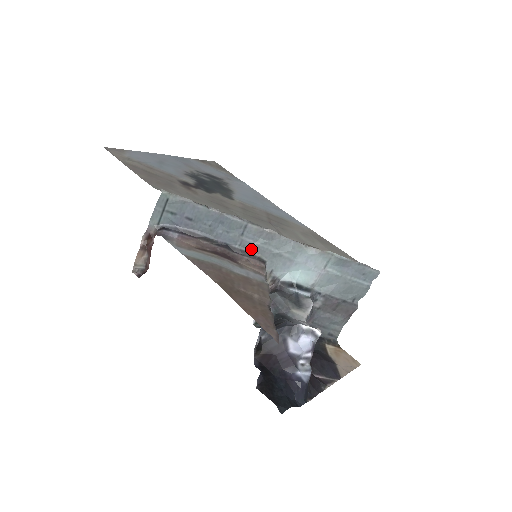
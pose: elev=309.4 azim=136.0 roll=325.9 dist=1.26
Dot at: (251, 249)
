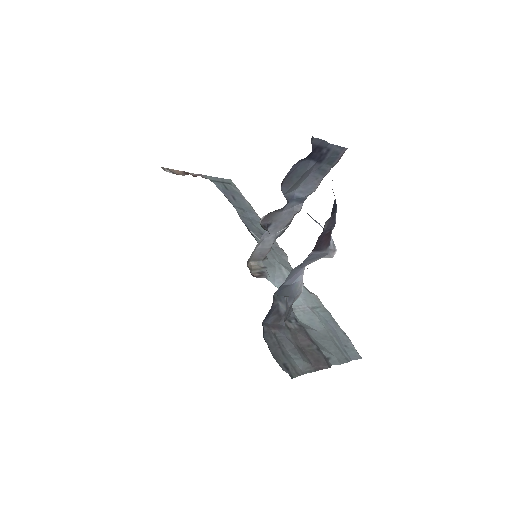
Dot at: occluded
